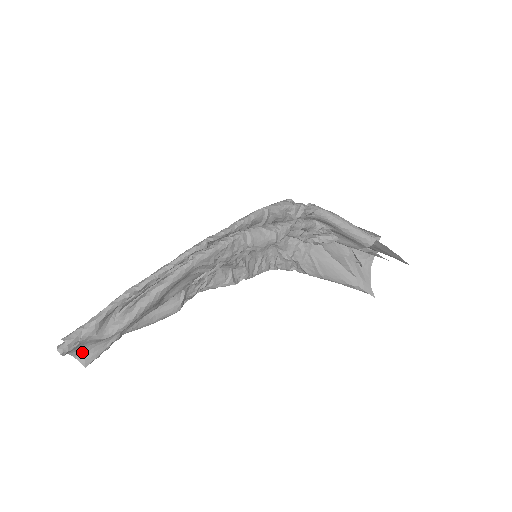
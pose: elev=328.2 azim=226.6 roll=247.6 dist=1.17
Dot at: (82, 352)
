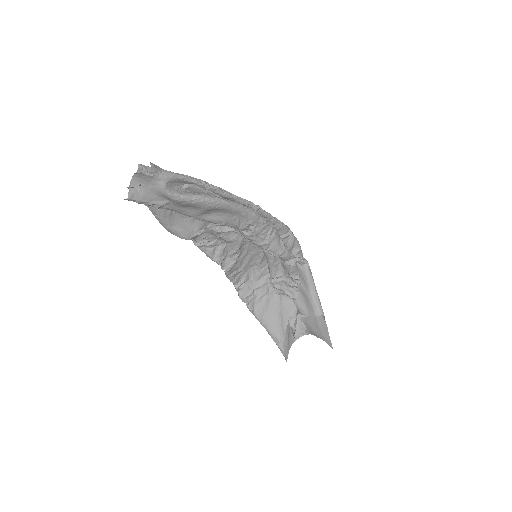
Dot at: (137, 187)
